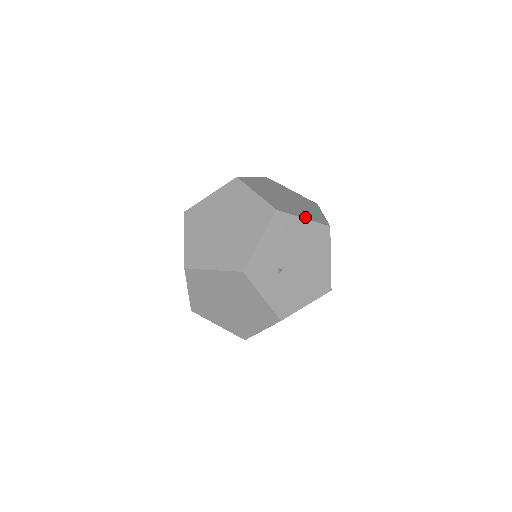
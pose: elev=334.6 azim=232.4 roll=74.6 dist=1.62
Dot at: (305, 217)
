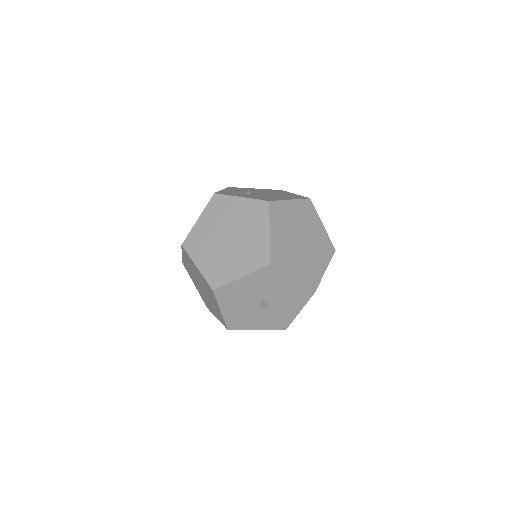
Dot at: occluded
